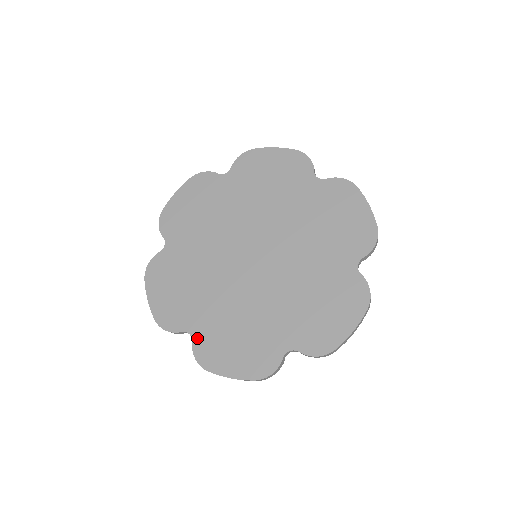
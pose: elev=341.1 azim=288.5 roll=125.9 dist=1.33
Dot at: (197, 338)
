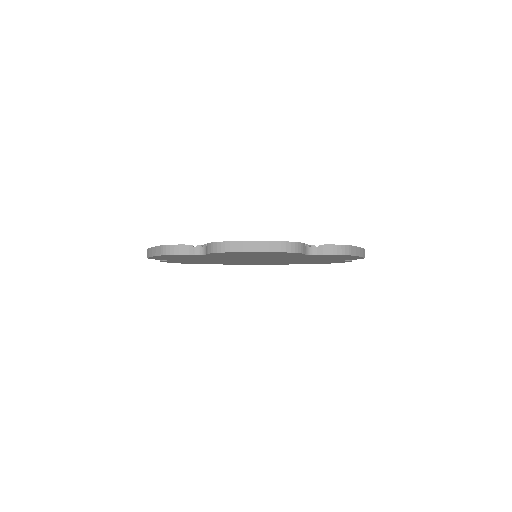
Dot at: occluded
